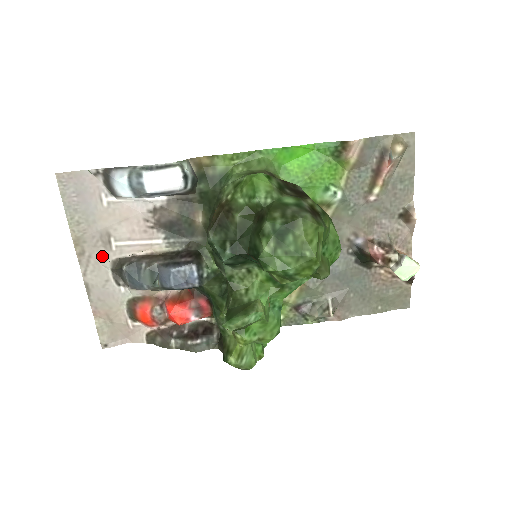
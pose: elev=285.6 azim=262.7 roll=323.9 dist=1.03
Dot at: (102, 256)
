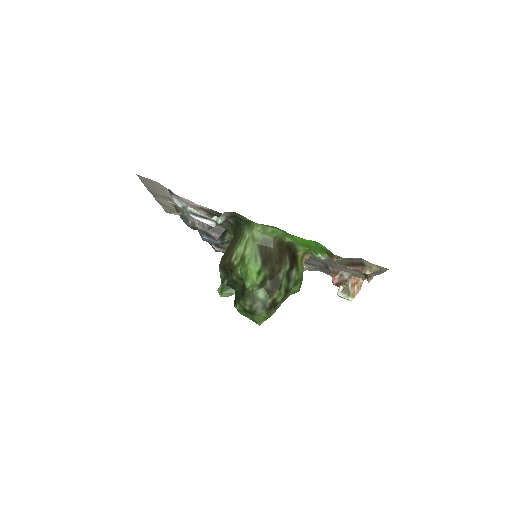
Dot at: (167, 200)
